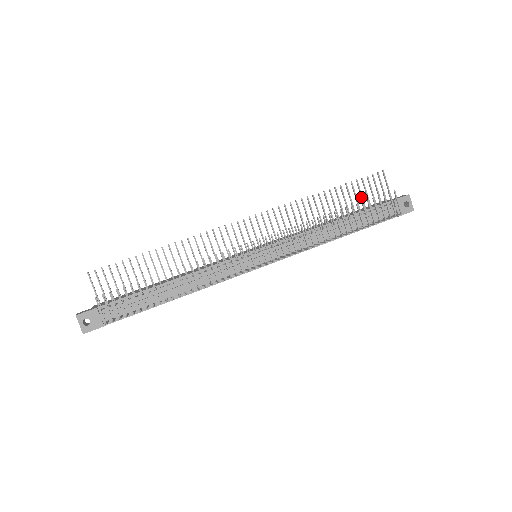
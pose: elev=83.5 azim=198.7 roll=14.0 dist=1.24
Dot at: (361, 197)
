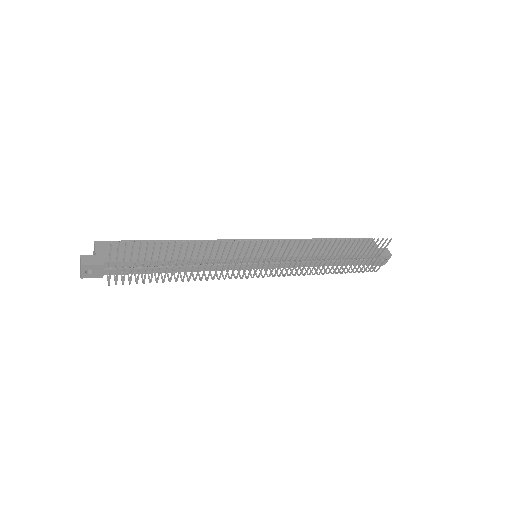
Dot at: (362, 250)
